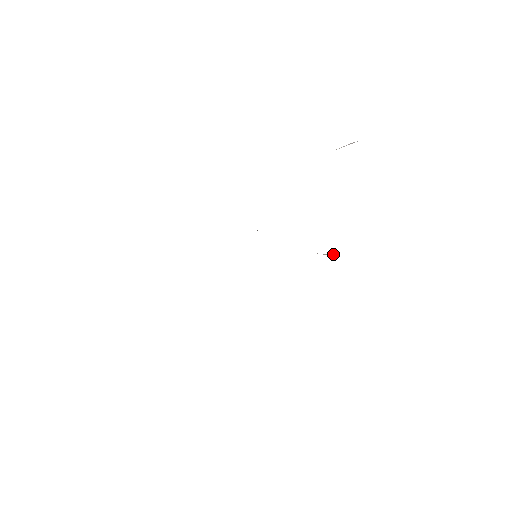
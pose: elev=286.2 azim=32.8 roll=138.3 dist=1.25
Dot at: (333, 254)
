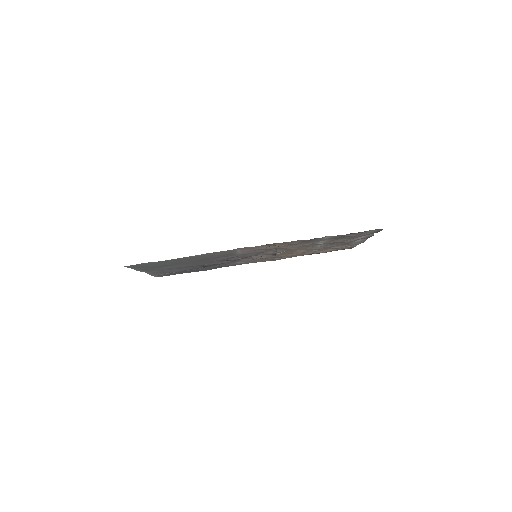
Dot at: (276, 243)
